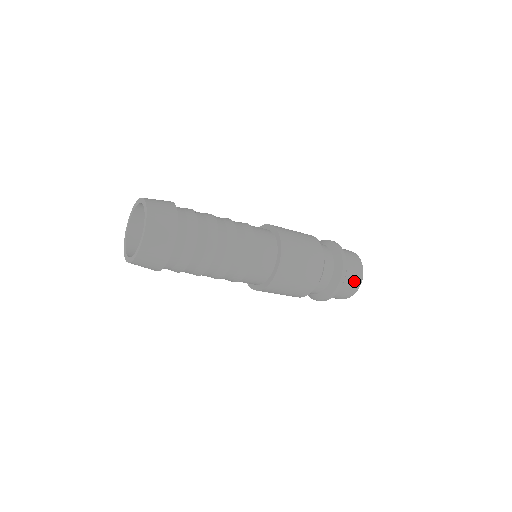
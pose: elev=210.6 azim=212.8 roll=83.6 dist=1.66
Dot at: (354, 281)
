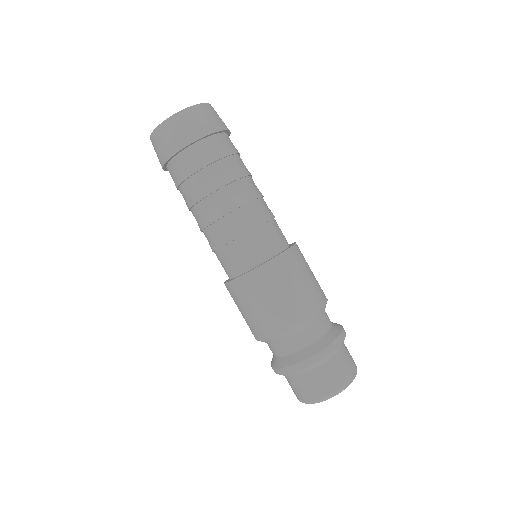
Dot at: (347, 366)
